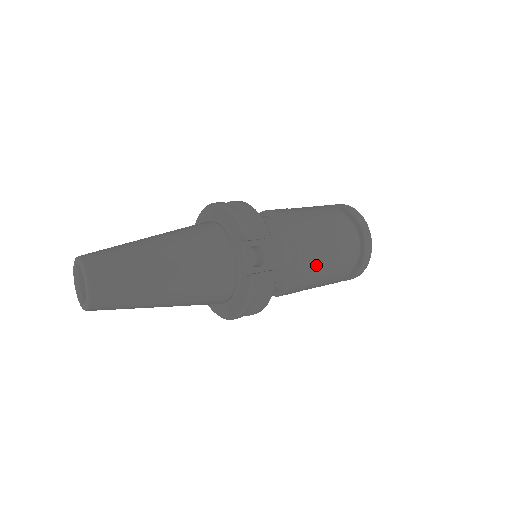
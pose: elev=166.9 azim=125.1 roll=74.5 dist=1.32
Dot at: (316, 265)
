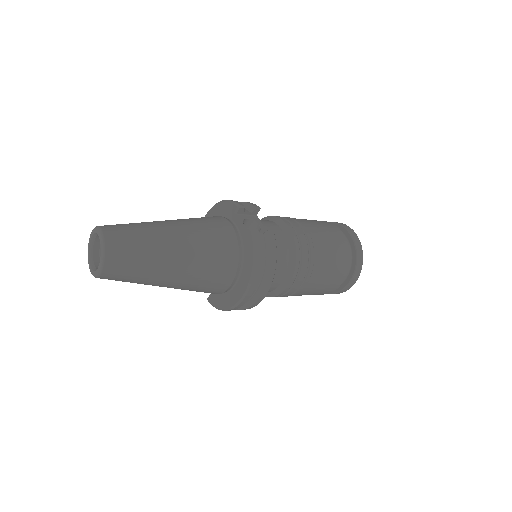
Dot at: (311, 244)
